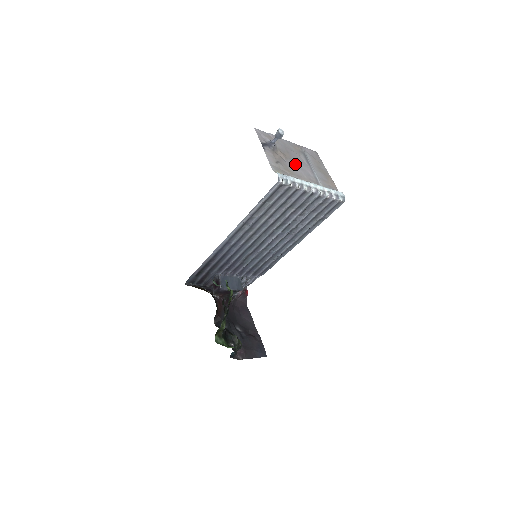
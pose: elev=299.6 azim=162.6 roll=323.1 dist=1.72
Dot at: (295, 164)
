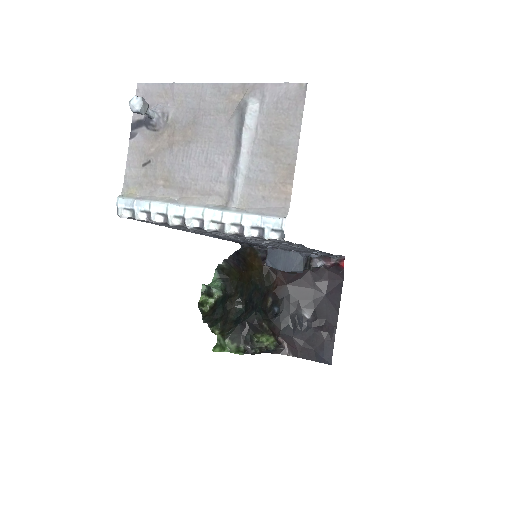
Dot at: (194, 154)
